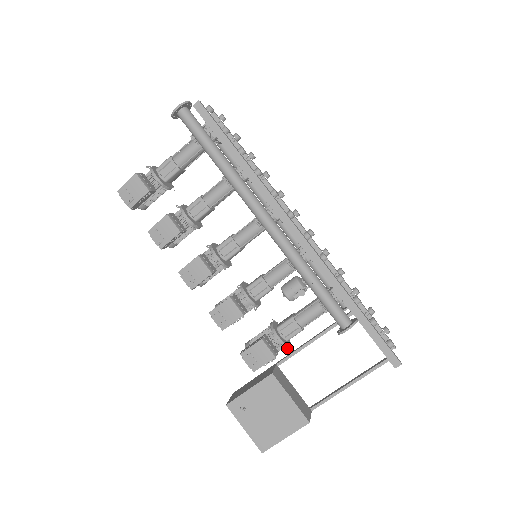
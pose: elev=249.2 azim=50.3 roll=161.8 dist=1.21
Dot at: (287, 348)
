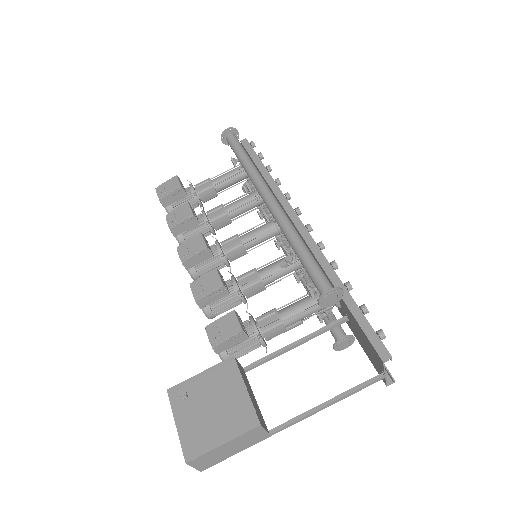
Dot at: (260, 338)
